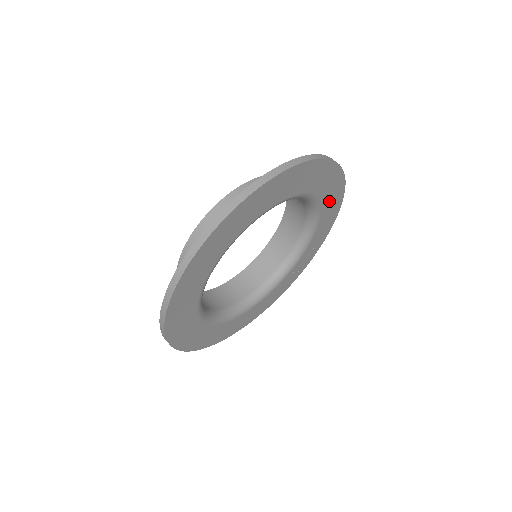
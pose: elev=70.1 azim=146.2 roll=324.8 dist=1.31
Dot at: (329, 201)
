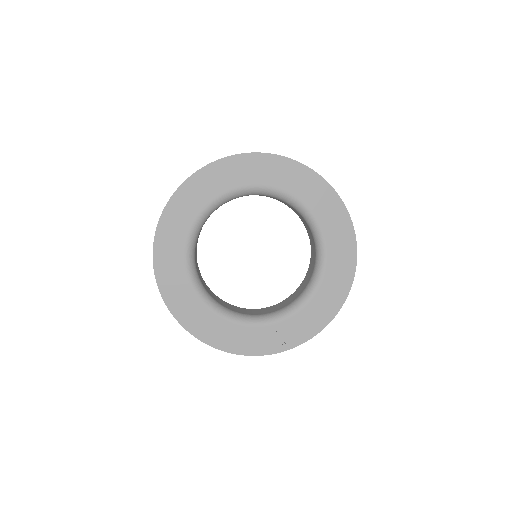
Dot at: (334, 275)
